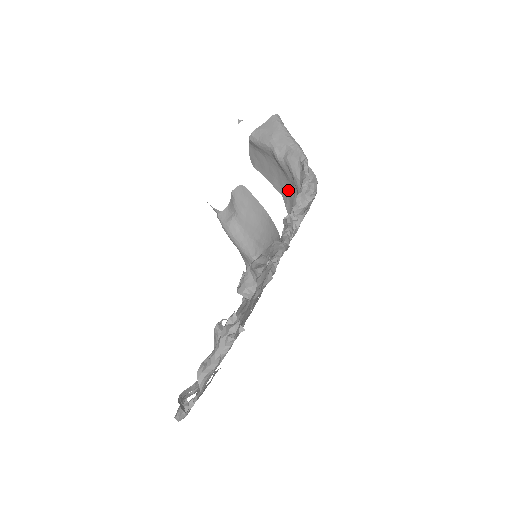
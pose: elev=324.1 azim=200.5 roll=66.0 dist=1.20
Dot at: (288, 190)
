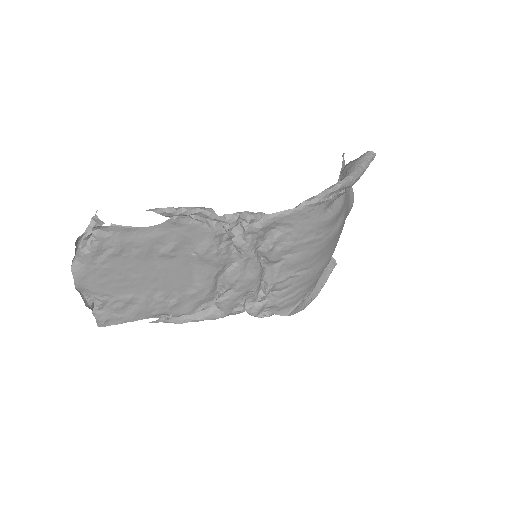
Dot at: (338, 220)
